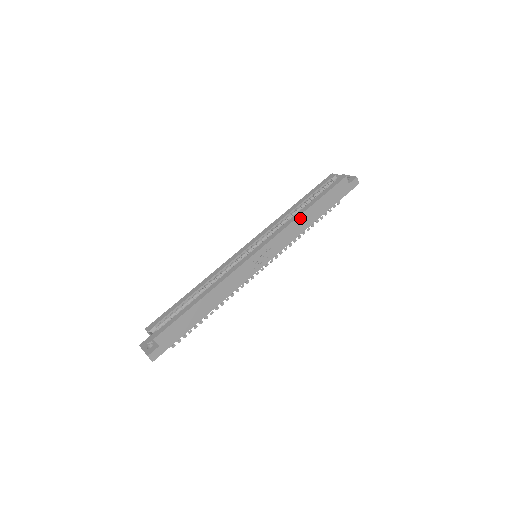
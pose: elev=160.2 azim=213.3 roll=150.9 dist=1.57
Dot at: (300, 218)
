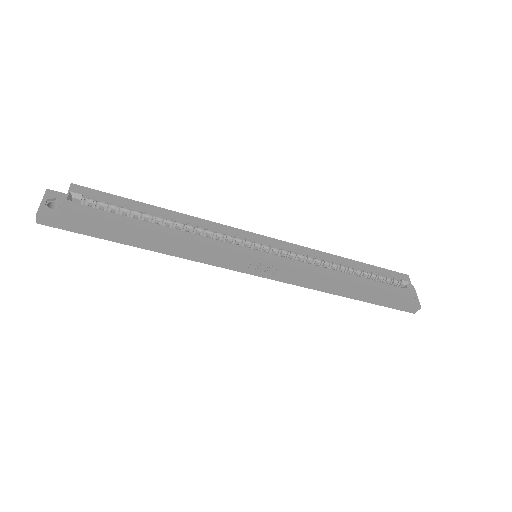
Dot at: (335, 279)
